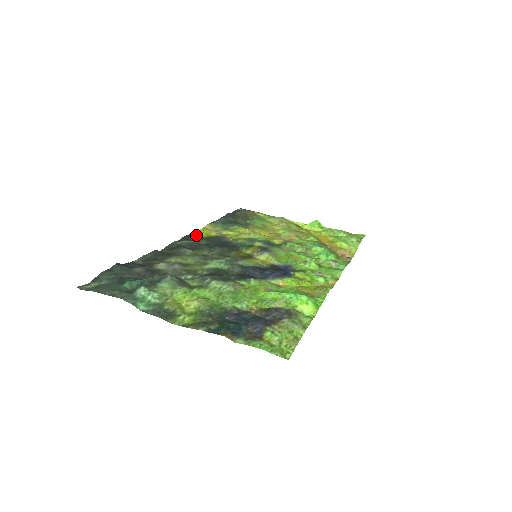
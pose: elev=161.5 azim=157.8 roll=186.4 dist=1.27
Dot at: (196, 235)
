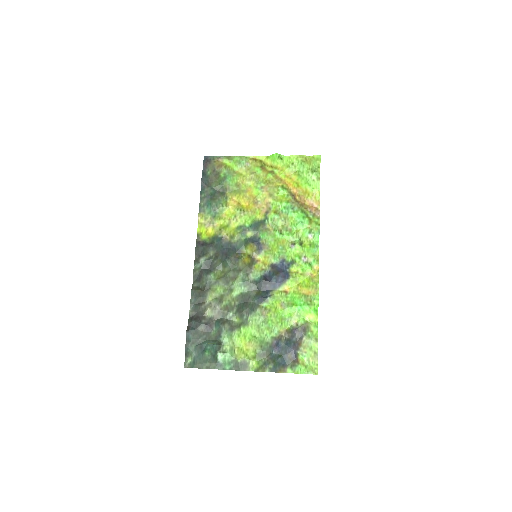
Dot at: (200, 240)
